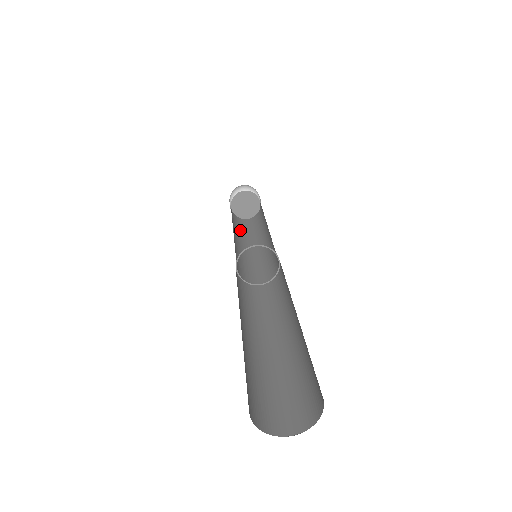
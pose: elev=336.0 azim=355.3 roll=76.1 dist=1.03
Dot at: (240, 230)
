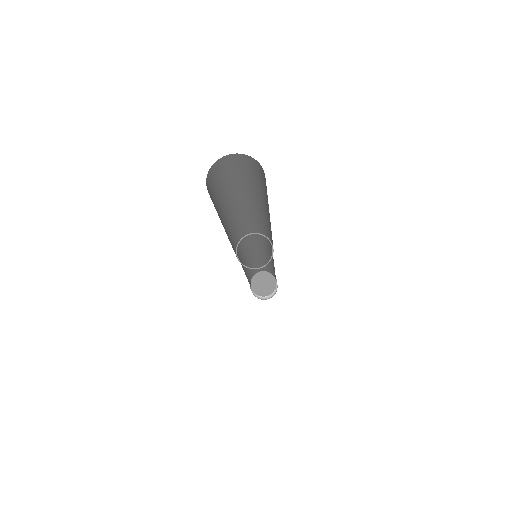
Dot at: occluded
